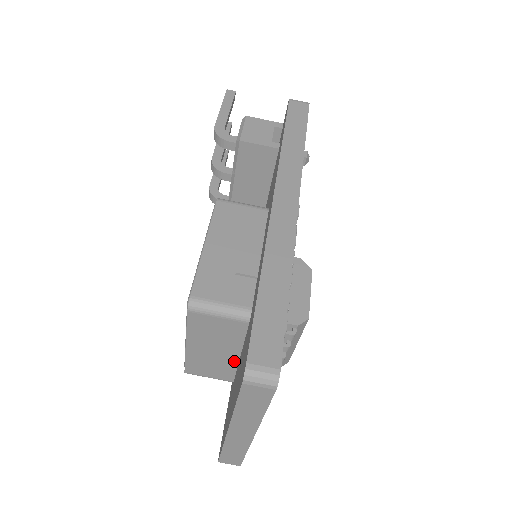
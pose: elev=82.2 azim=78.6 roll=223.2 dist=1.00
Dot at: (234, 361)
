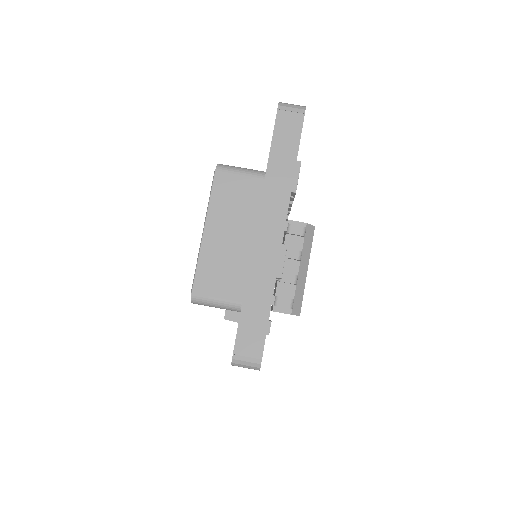
Dot at: (249, 253)
